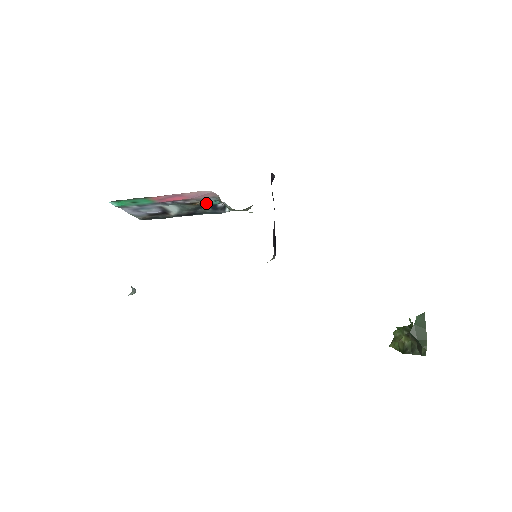
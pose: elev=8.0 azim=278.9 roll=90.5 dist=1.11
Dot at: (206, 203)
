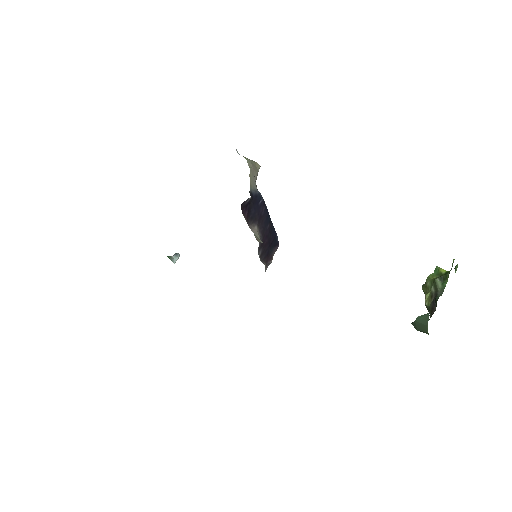
Dot at: occluded
